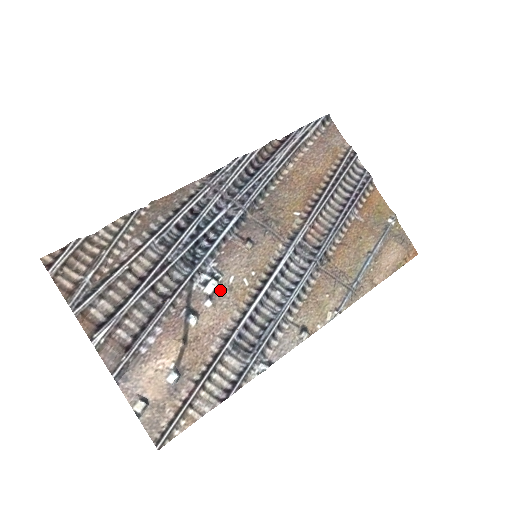
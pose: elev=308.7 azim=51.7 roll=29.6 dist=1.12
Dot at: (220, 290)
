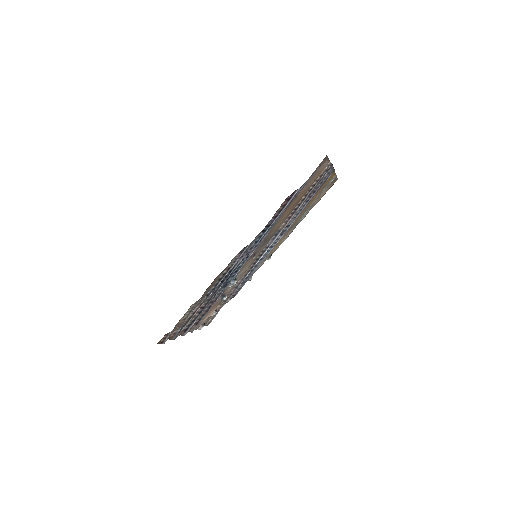
Dot at: occluded
